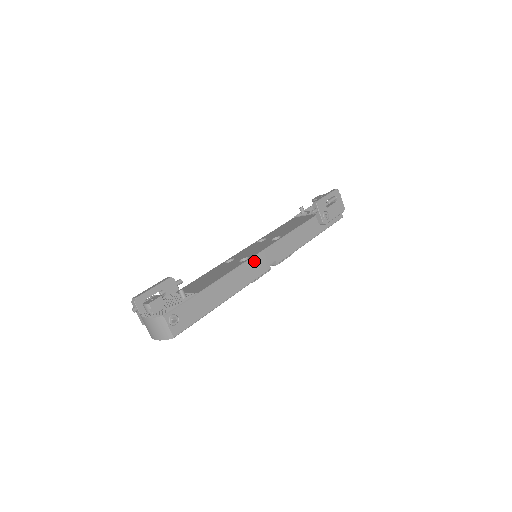
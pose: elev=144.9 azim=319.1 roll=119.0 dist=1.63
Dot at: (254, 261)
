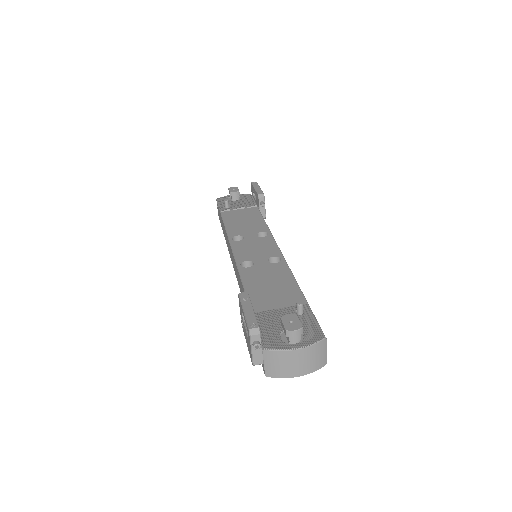
Dot at: occluded
